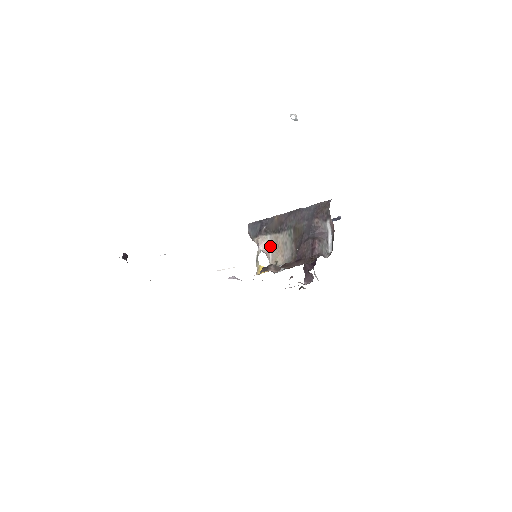
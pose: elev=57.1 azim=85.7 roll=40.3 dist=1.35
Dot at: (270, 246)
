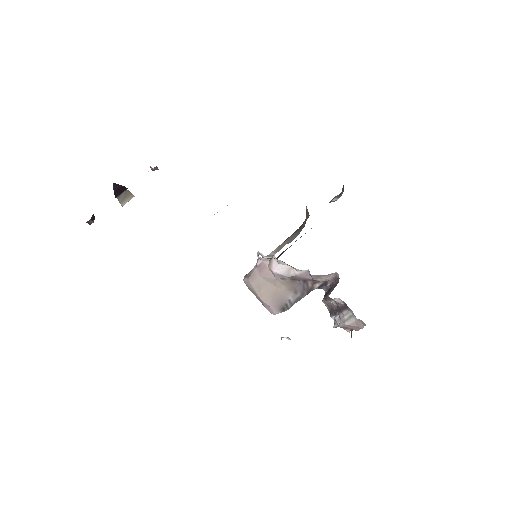
Dot at: occluded
